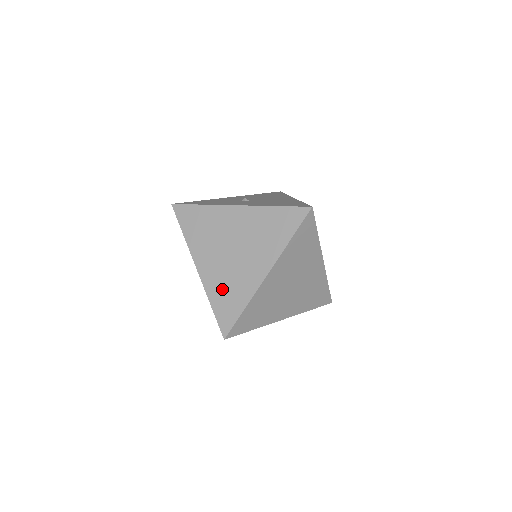
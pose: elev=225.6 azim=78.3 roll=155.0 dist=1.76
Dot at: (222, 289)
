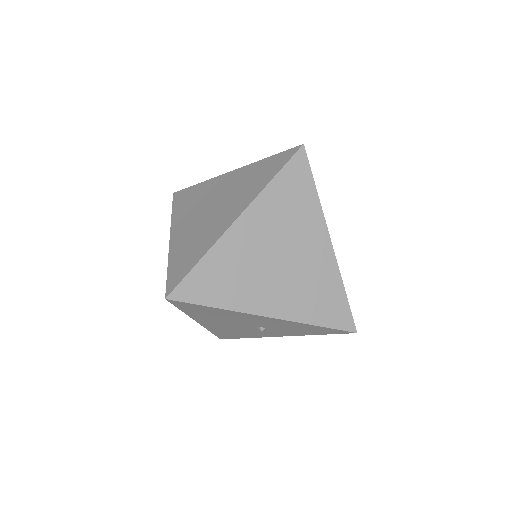
Dot at: (186, 247)
